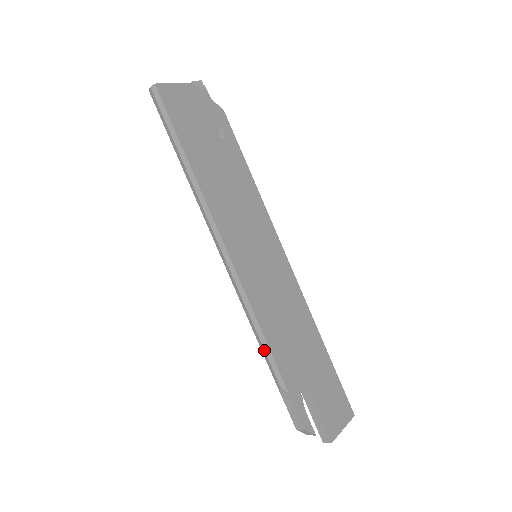
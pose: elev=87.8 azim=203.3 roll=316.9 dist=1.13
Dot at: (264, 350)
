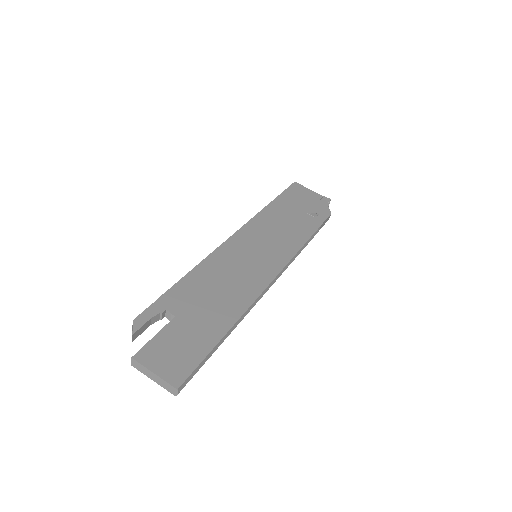
Dot at: occluded
